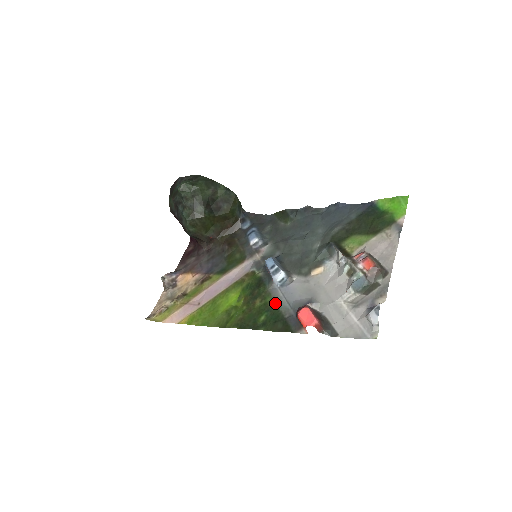
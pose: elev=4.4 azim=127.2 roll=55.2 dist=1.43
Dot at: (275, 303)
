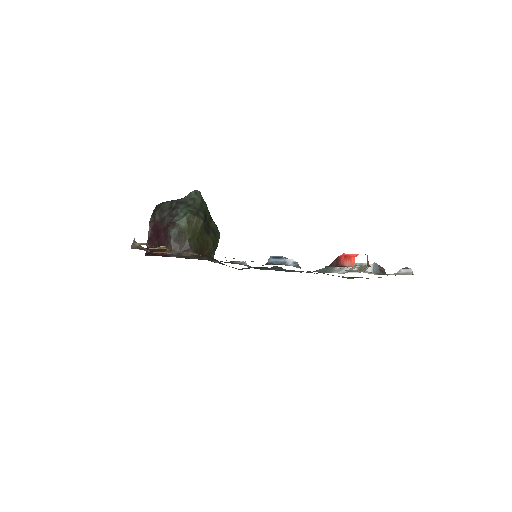
Dot at: occluded
